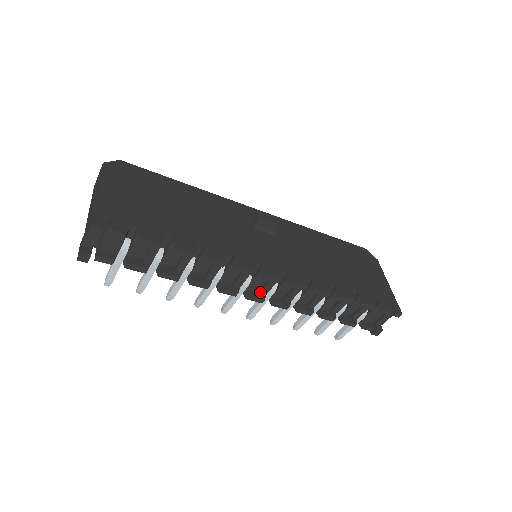
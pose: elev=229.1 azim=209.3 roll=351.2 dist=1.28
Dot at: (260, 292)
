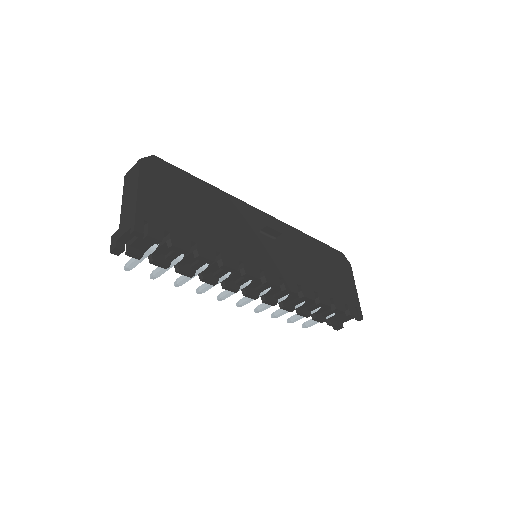
Dot at: (256, 291)
